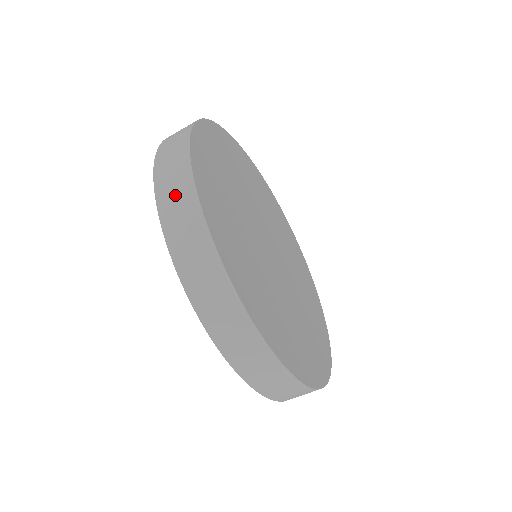
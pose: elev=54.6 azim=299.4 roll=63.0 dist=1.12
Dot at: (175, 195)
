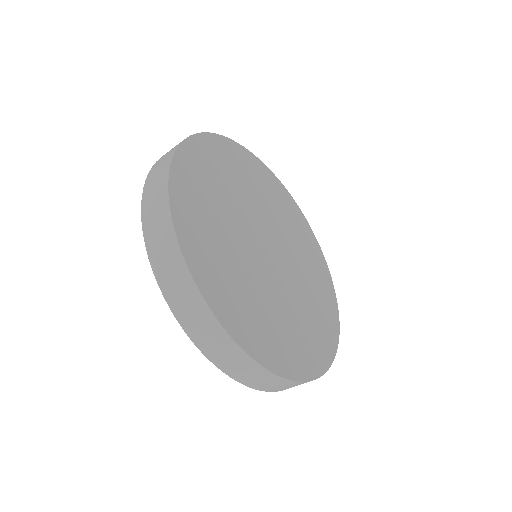
Dot at: (154, 192)
